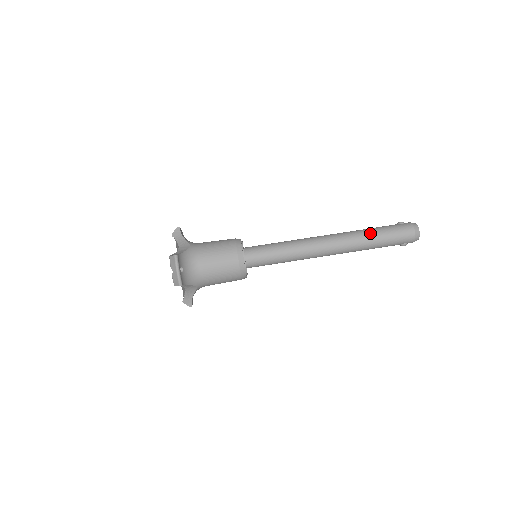
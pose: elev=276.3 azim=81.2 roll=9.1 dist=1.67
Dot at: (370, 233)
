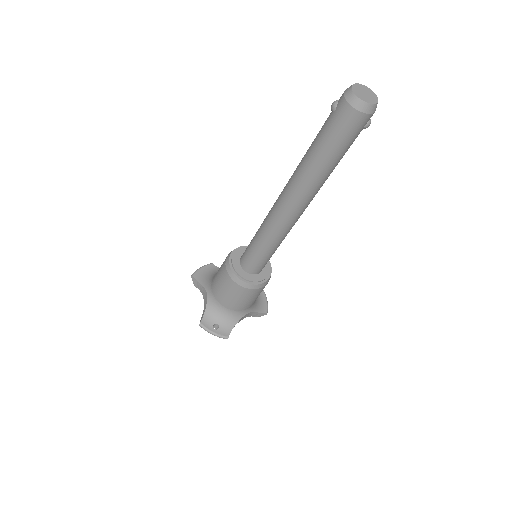
Dot at: (311, 160)
